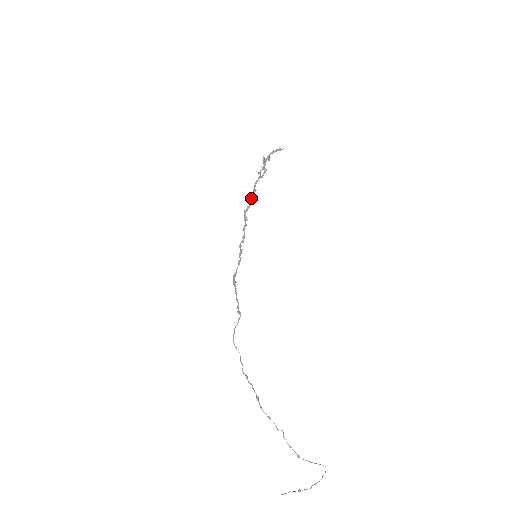
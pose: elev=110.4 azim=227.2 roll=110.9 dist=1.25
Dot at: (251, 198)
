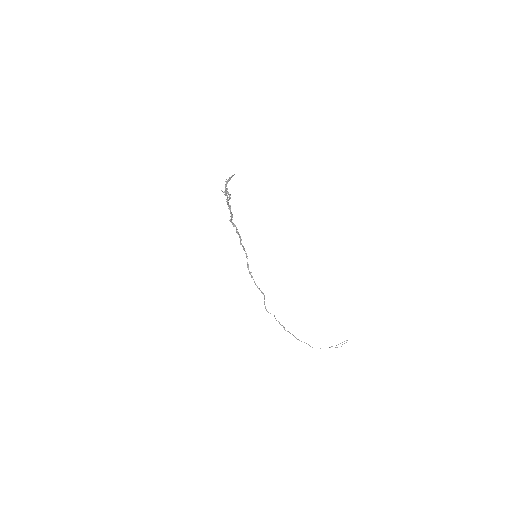
Dot at: (230, 211)
